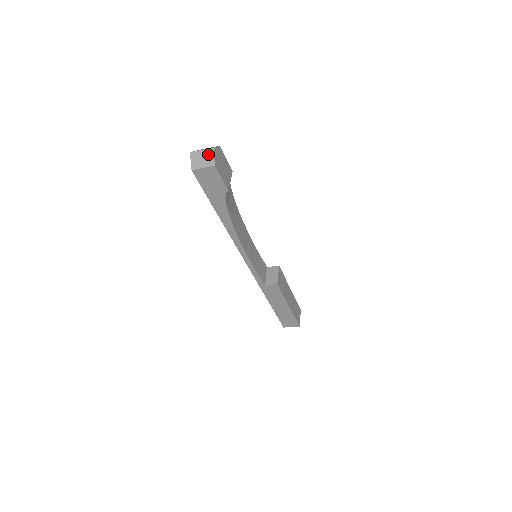
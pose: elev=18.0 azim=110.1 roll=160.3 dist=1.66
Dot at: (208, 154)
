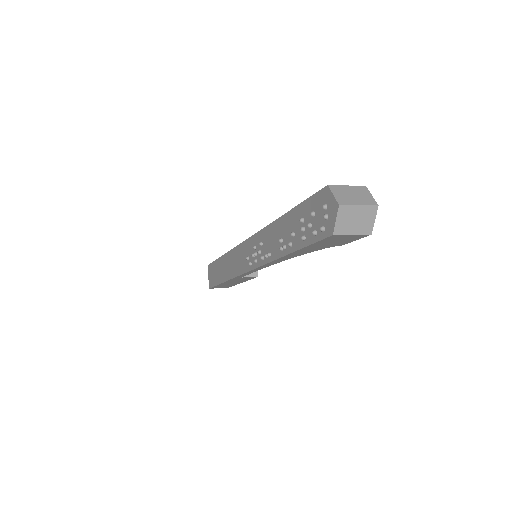
Dot at: (367, 214)
